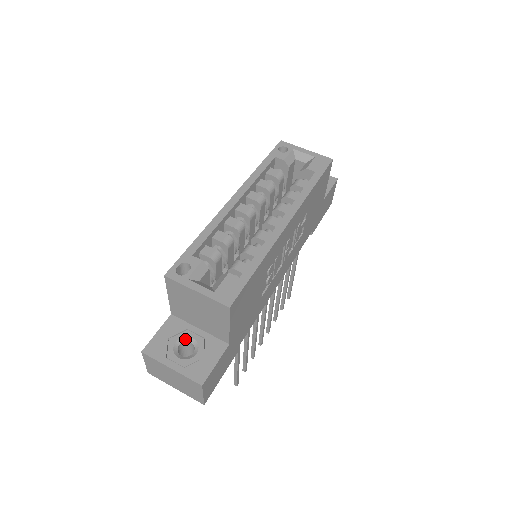
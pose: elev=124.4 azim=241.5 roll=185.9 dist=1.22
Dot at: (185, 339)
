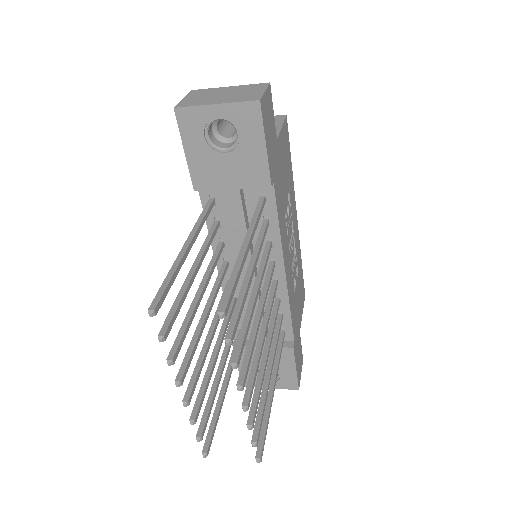
Dot at: (229, 126)
